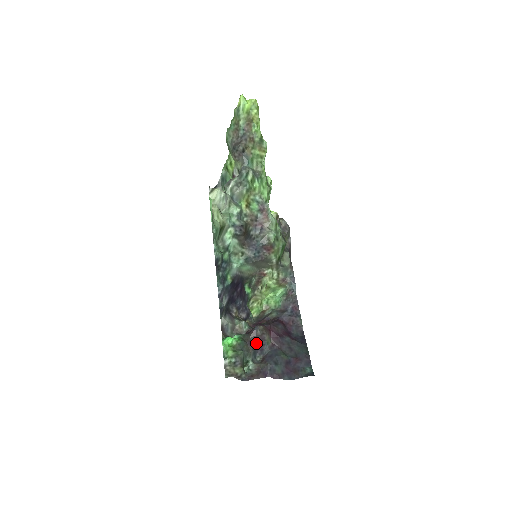
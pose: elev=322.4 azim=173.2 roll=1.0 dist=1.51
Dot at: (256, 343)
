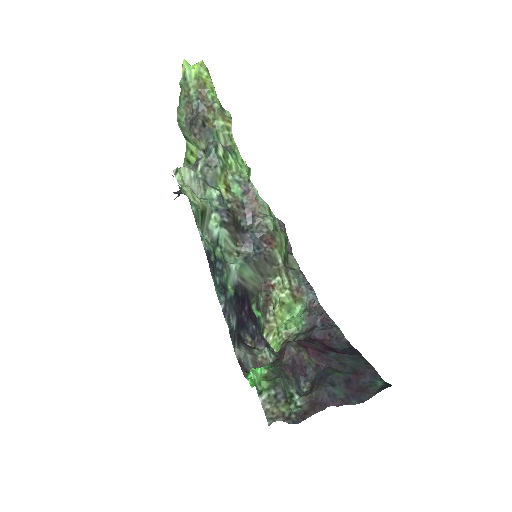
Dot at: (294, 367)
